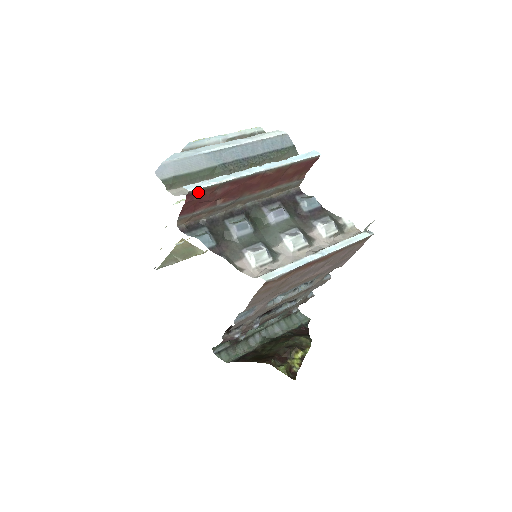
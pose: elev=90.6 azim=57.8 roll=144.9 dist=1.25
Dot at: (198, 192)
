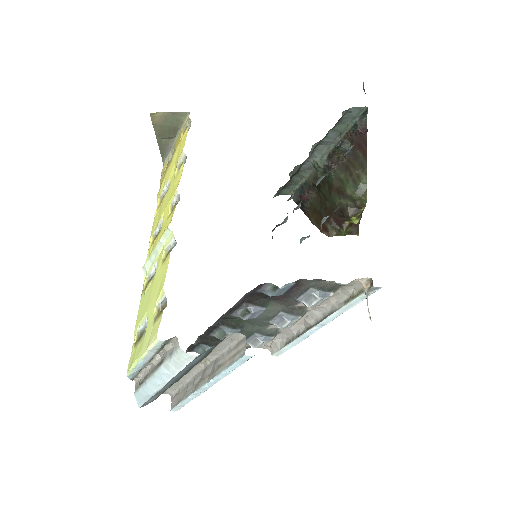
Dot at: occluded
